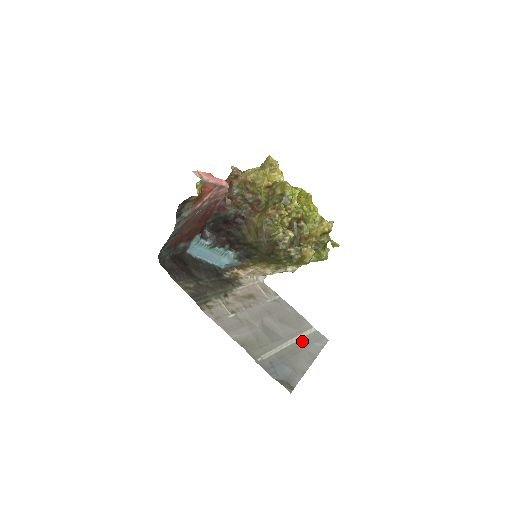
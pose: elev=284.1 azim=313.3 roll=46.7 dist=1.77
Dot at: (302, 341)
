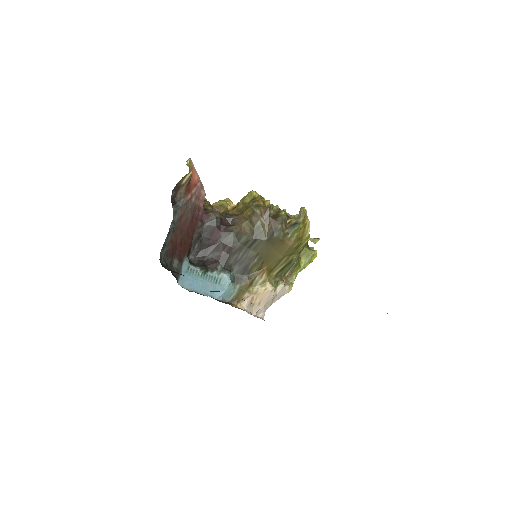
Dot at: occluded
